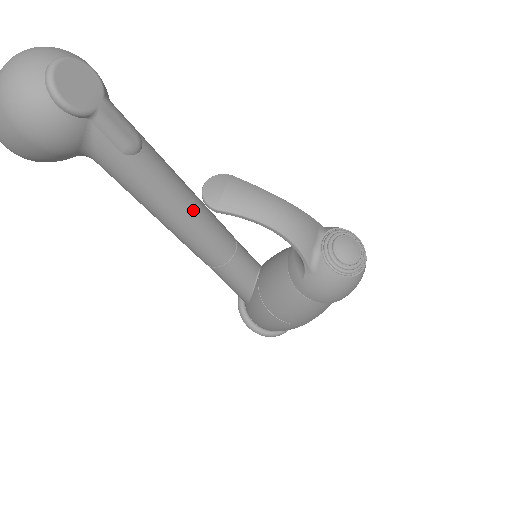
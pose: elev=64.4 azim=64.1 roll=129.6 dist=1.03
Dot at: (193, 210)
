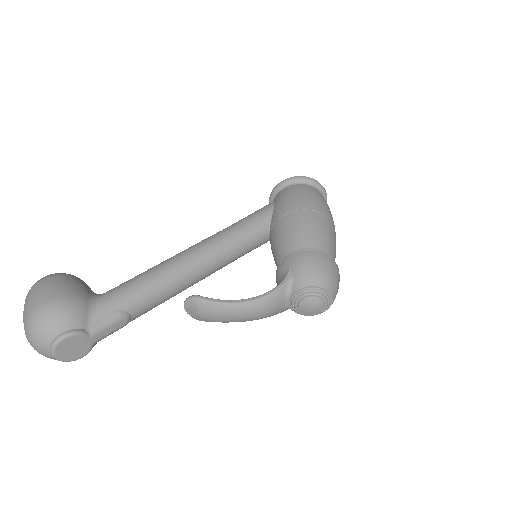
Dot at: (189, 284)
